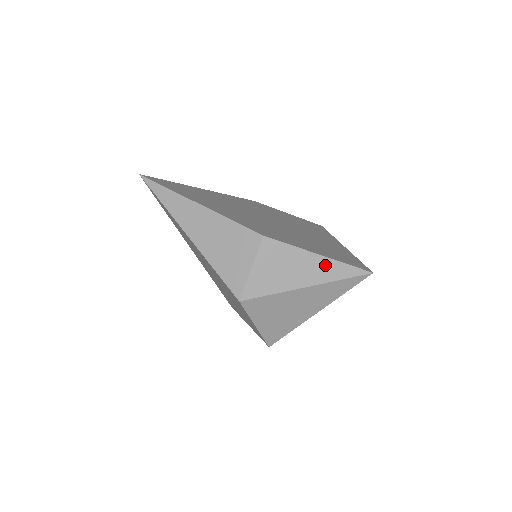
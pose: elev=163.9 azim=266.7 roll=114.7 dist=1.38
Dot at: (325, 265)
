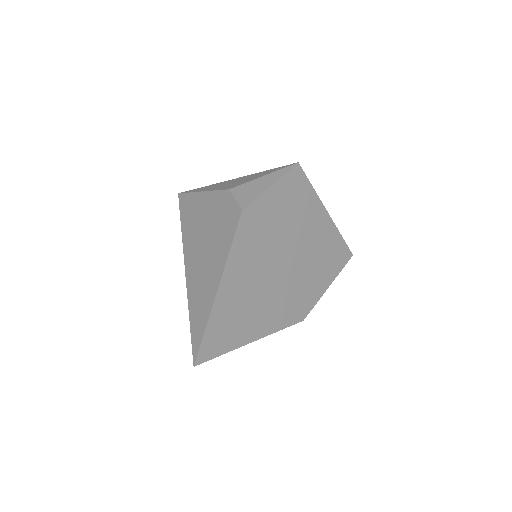
Dot at: occluded
